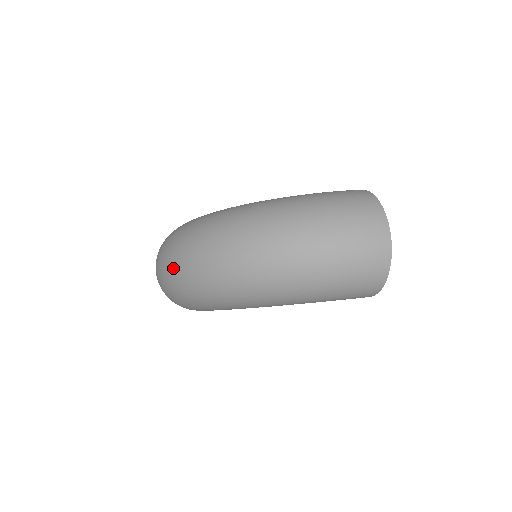
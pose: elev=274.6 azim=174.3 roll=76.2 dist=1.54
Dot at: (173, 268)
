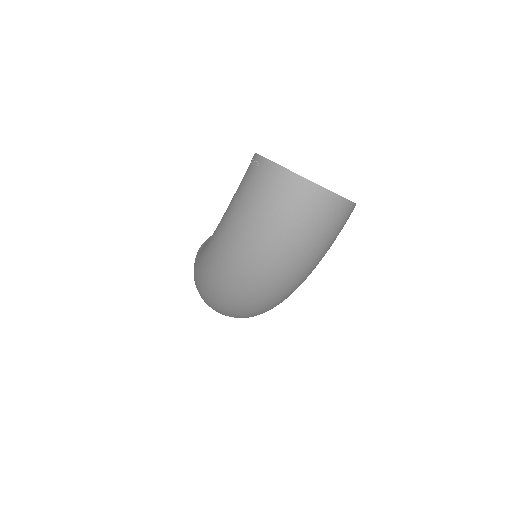
Dot at: occluded
